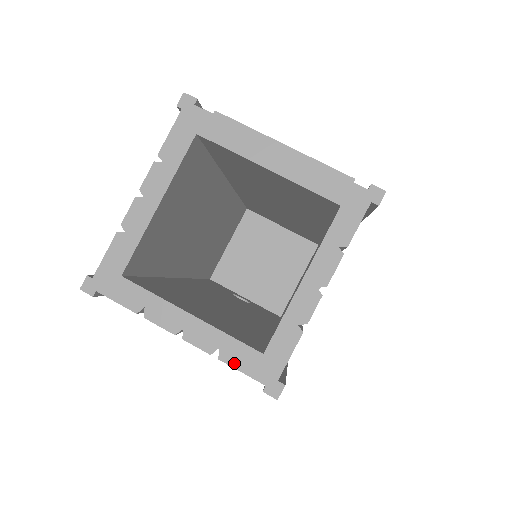
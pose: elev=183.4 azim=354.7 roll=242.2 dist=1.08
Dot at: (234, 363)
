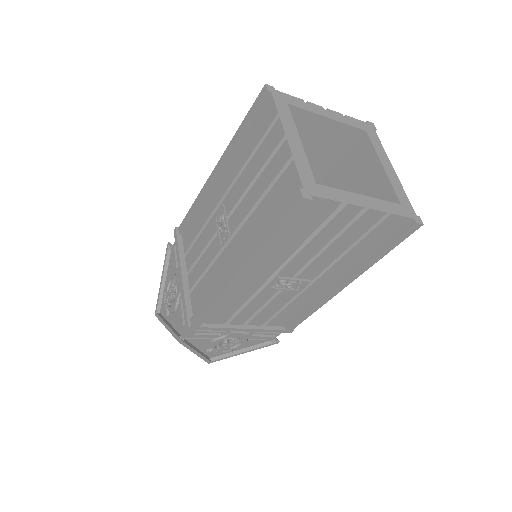
Dot at: (299, 168)
